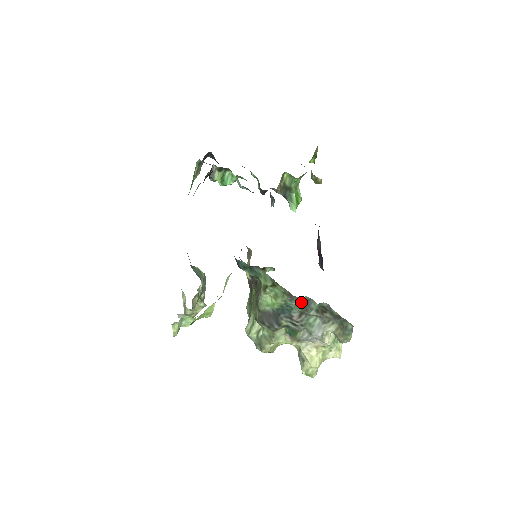
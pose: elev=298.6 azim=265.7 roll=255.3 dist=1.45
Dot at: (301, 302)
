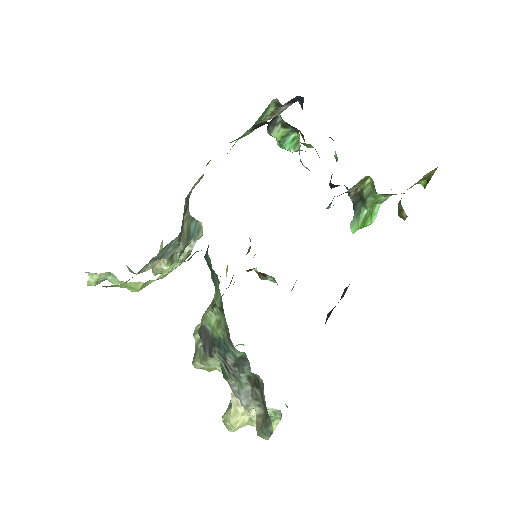
Dot at: (237, 354)
